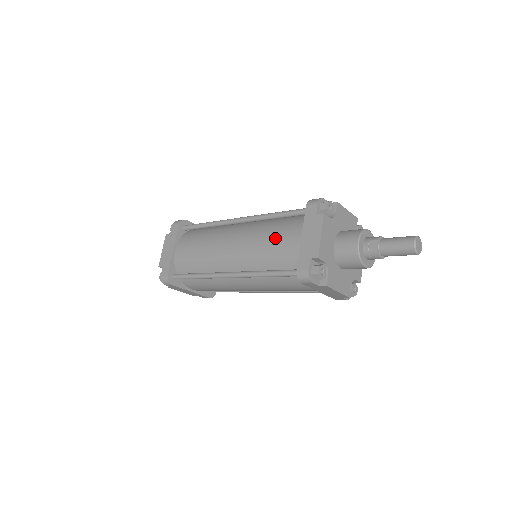
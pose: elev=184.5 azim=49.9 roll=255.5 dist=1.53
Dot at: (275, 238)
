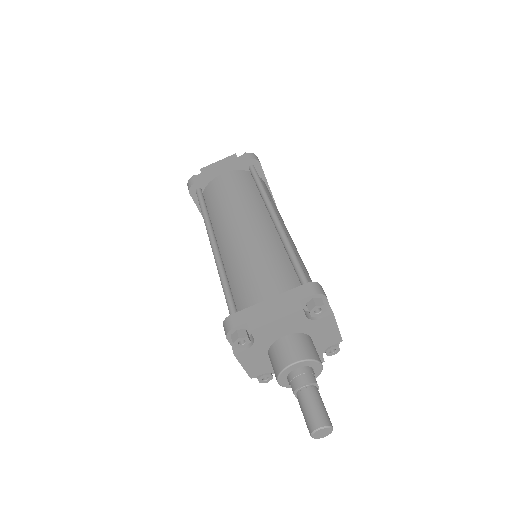
Dot at: occluded
